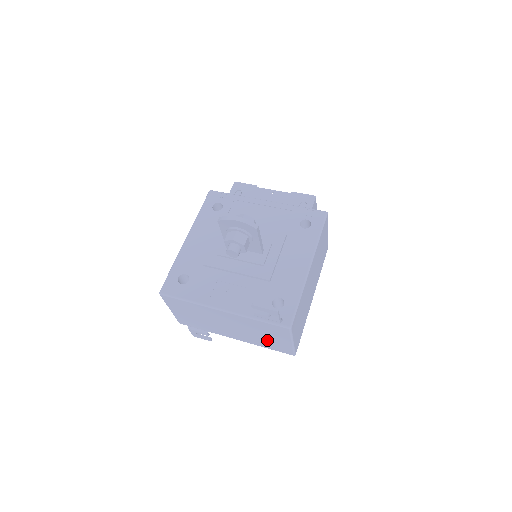
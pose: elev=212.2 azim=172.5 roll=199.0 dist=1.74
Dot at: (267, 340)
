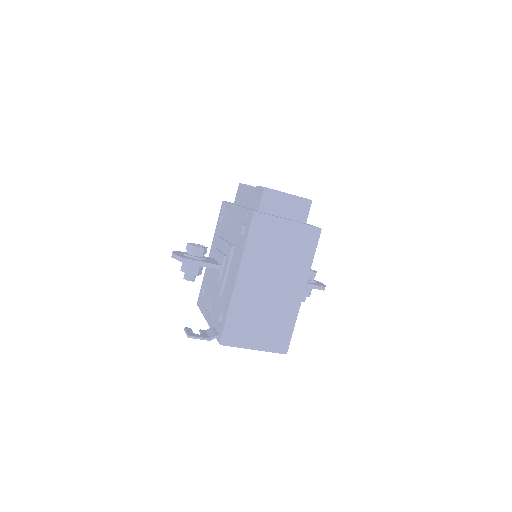
Dot at: occluded
